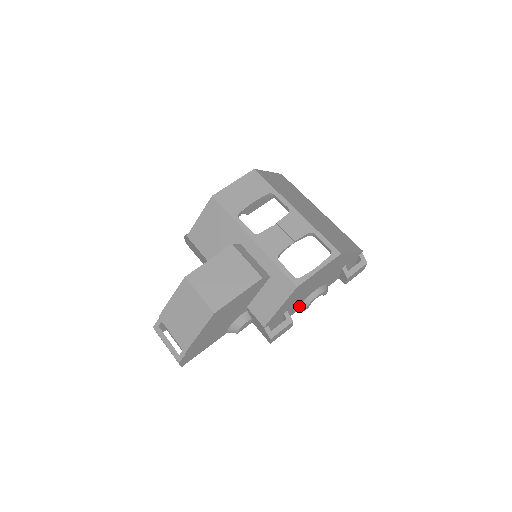
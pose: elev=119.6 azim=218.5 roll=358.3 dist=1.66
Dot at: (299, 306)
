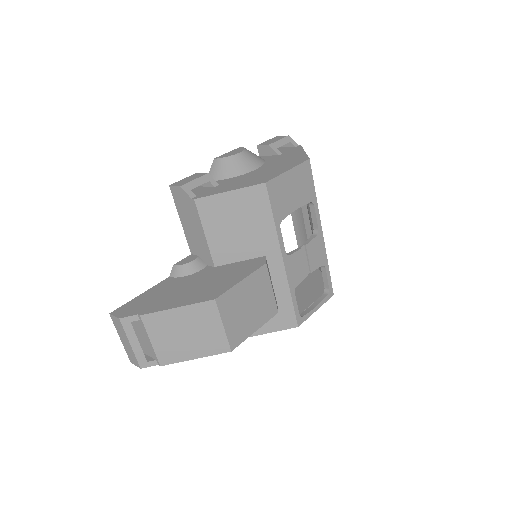
Dot at: occluded
